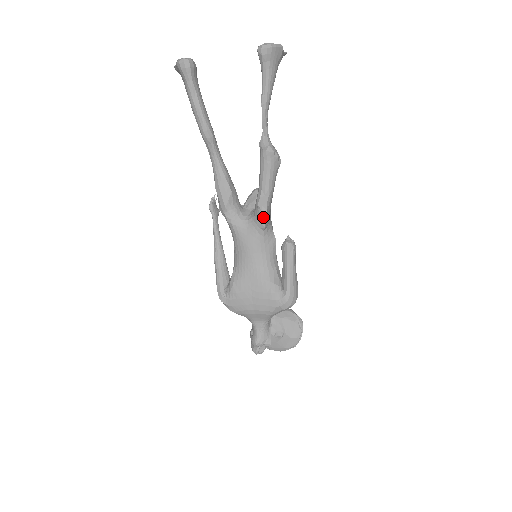
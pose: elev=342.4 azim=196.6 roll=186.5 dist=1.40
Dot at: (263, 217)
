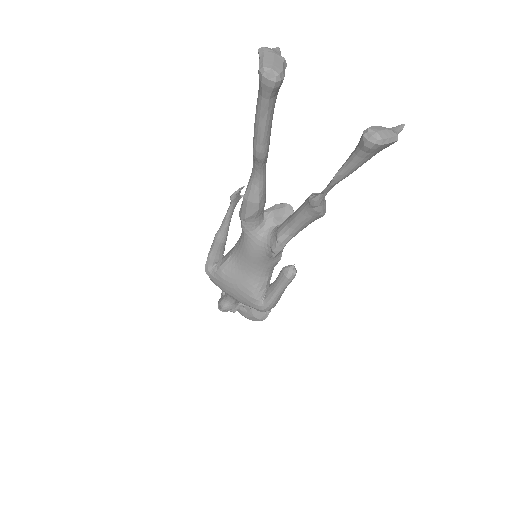
Dot at: (277, 251)
